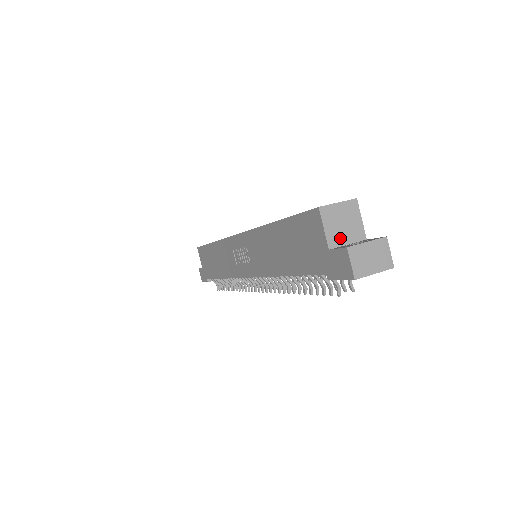
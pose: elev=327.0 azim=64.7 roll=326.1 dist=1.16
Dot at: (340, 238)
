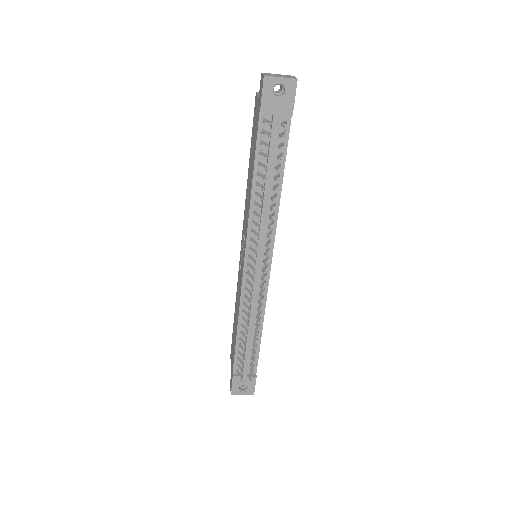
Dot at: occluded
